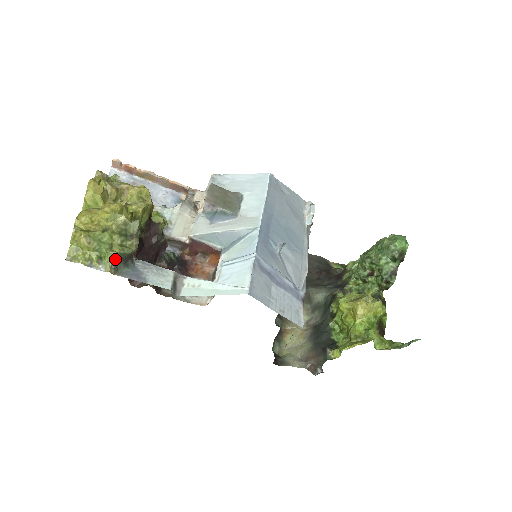
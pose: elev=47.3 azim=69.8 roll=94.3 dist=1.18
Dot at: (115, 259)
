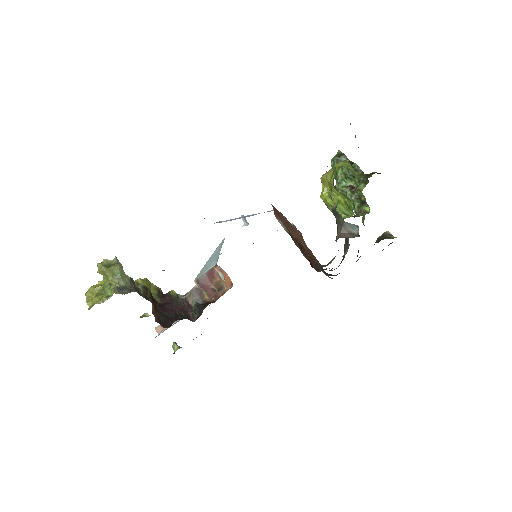
Dot at: (116, 287)
